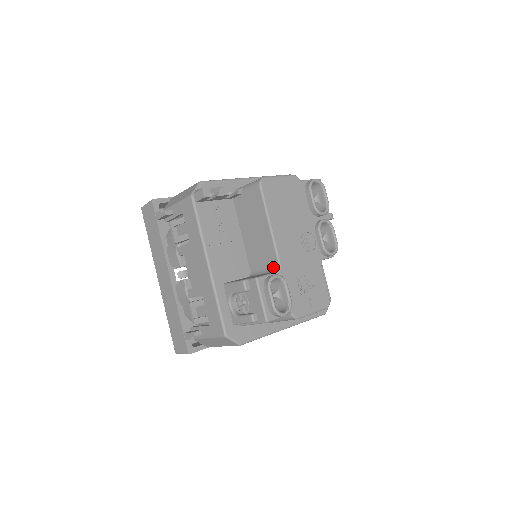
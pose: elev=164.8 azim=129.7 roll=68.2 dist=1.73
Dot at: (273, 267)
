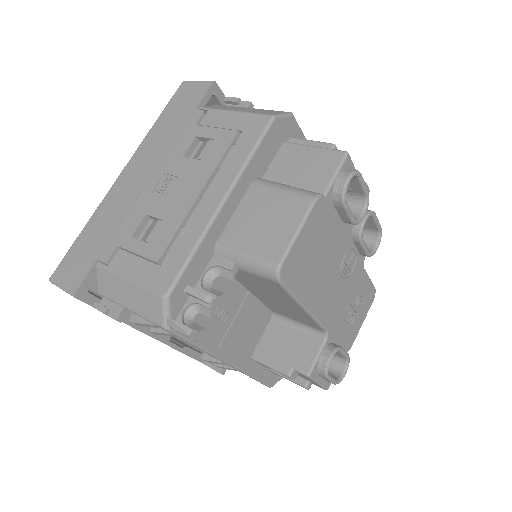
Dot at: (314, 328)
